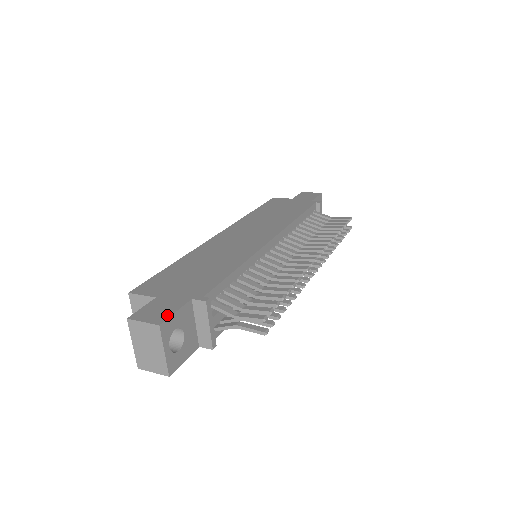
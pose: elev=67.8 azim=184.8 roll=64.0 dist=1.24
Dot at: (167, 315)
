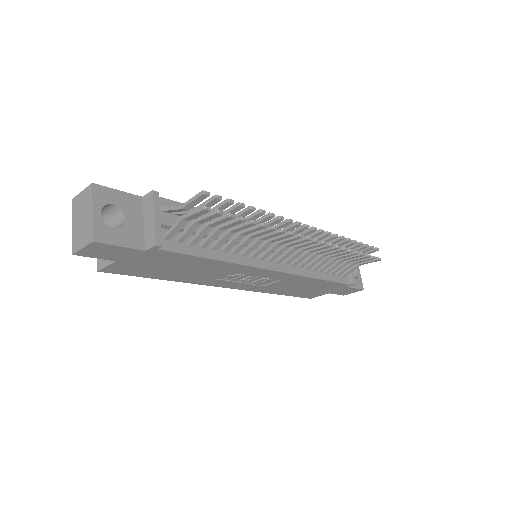
Dot at: (107, 189)
